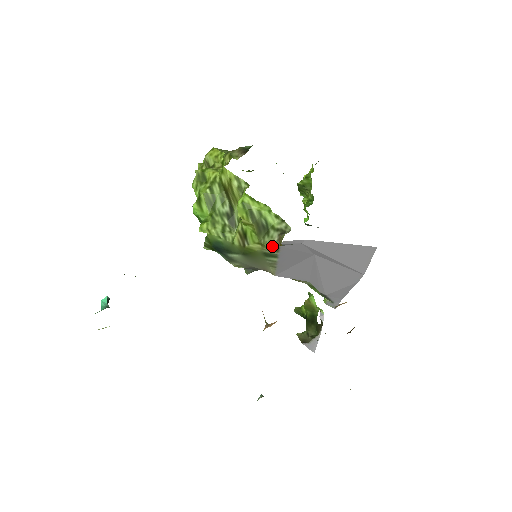
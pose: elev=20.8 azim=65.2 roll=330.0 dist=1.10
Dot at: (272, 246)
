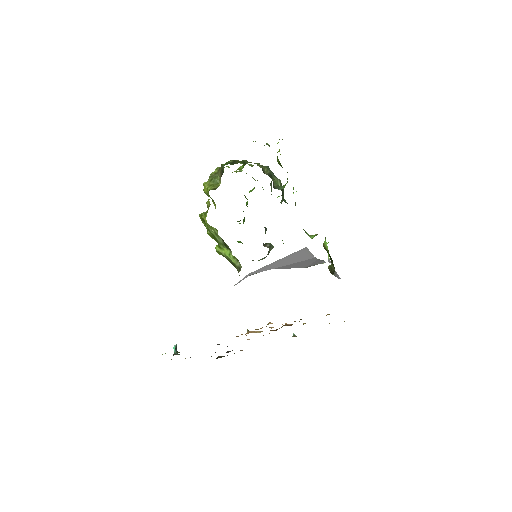
Dot at: occluded
